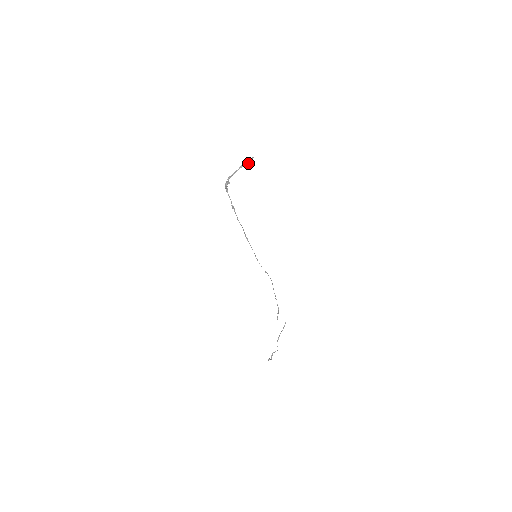
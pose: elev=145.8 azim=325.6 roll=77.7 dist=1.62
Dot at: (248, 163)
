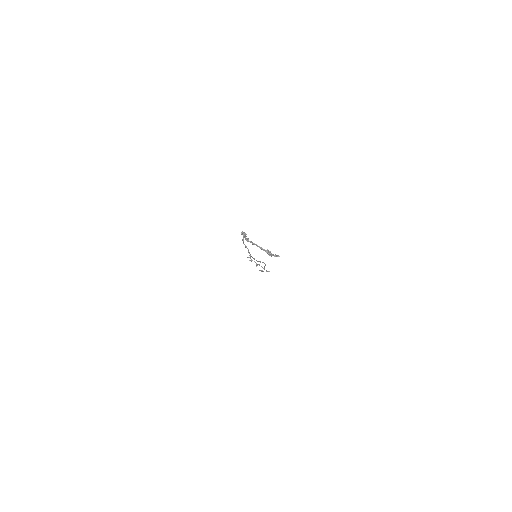
Dot at: (270, 255)
